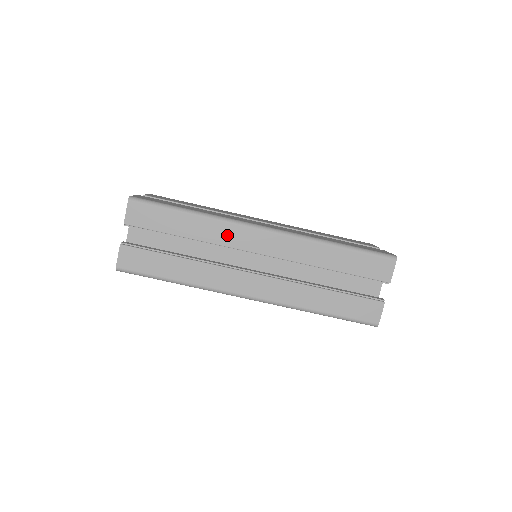
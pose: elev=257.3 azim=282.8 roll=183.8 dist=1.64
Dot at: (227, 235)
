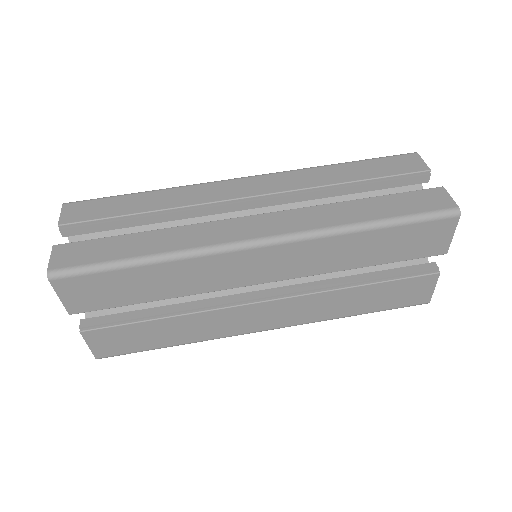
Dot at: (200, 194)
